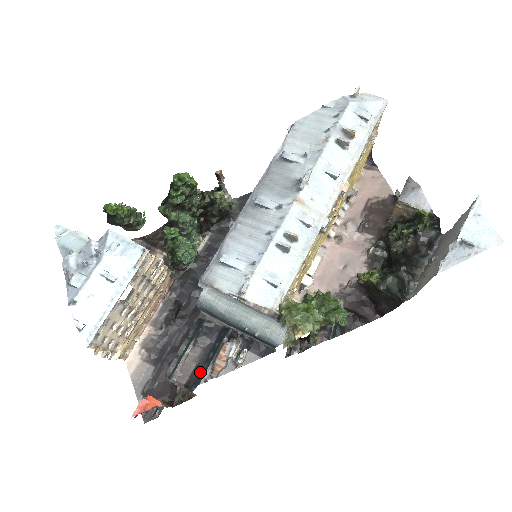
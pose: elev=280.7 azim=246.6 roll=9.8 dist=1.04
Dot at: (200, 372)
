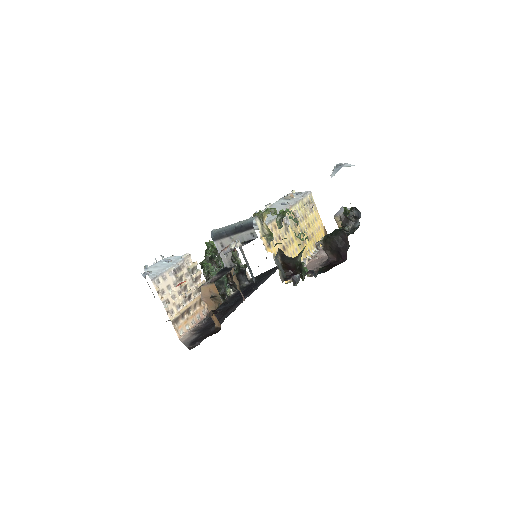
Dot at: occluded
